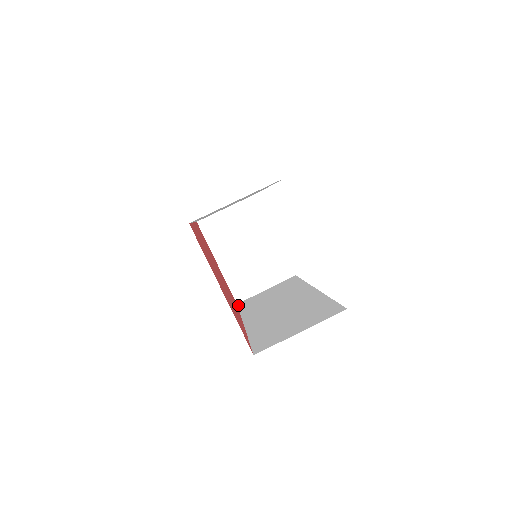
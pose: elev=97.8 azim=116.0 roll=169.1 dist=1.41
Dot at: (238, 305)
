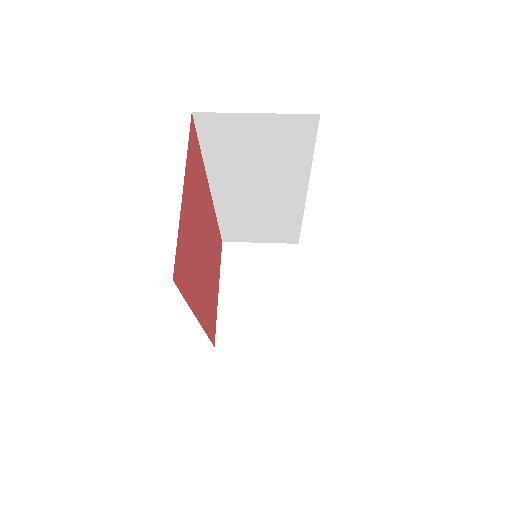
Dot at: occluded
